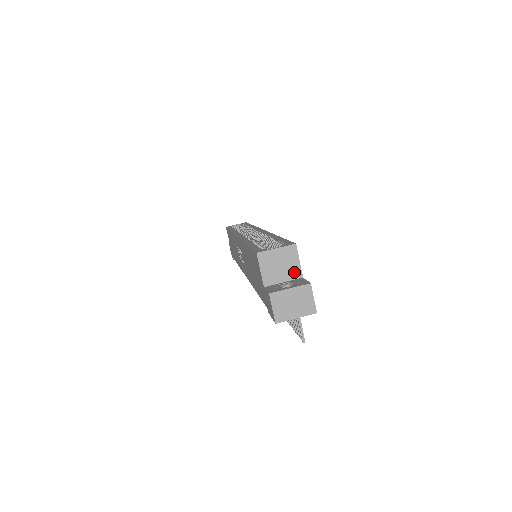
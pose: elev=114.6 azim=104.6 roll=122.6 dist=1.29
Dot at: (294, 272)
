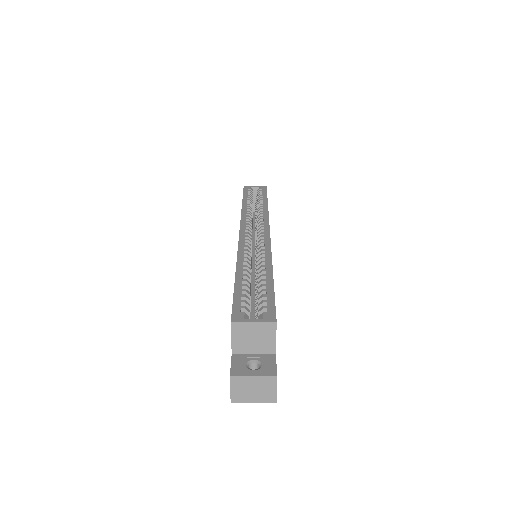
Dot at: (267, 347)
